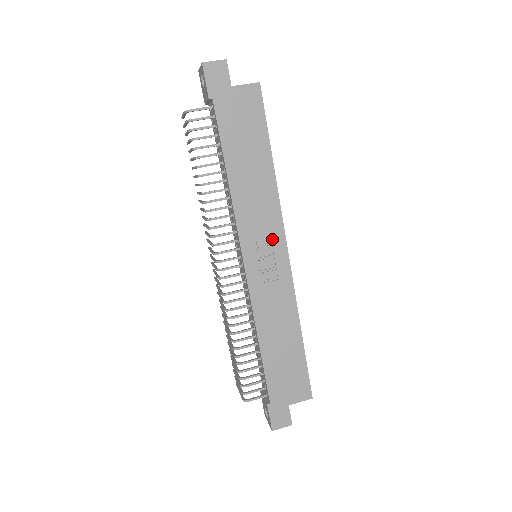
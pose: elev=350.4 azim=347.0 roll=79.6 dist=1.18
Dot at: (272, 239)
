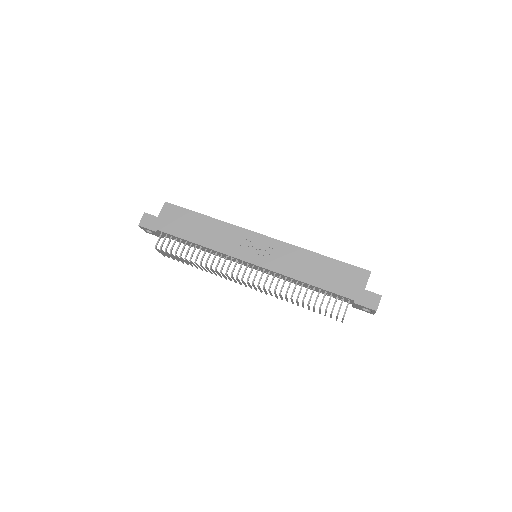
Dot at: (248, 240)
